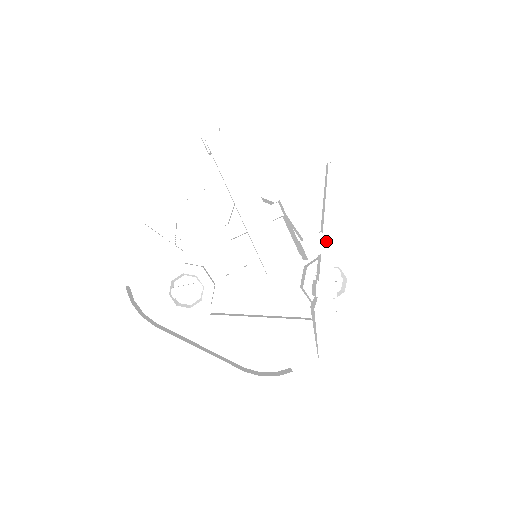
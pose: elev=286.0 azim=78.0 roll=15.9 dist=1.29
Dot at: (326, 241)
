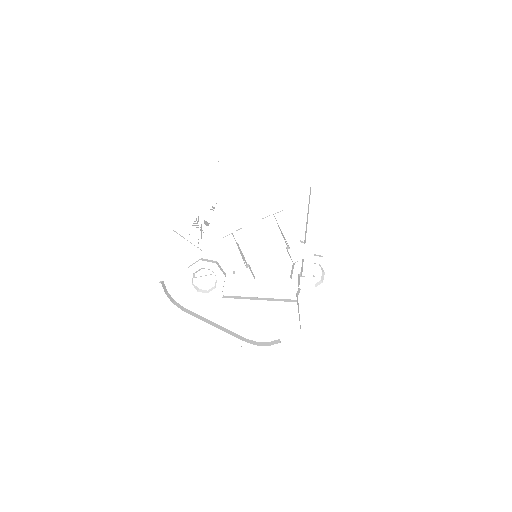
Dot at: (308, 247)
